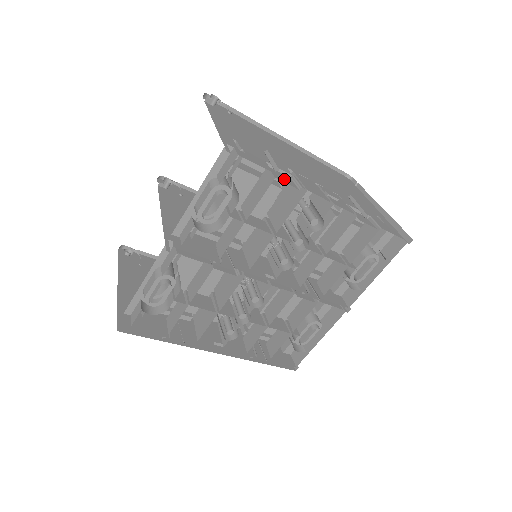
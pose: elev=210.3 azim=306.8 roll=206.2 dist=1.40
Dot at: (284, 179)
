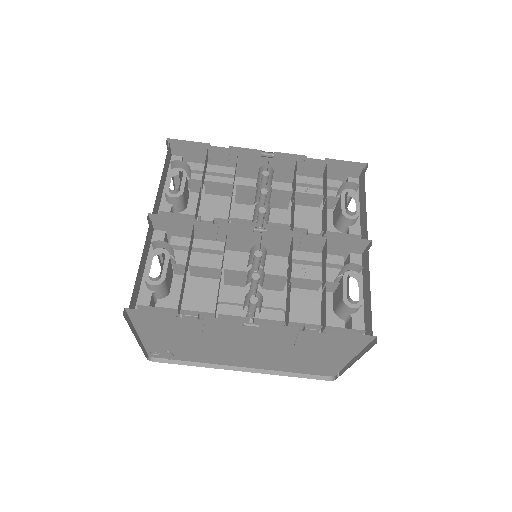
Dot at: occluded
